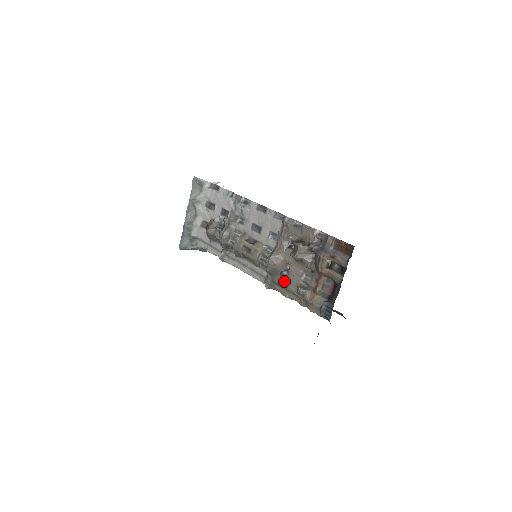
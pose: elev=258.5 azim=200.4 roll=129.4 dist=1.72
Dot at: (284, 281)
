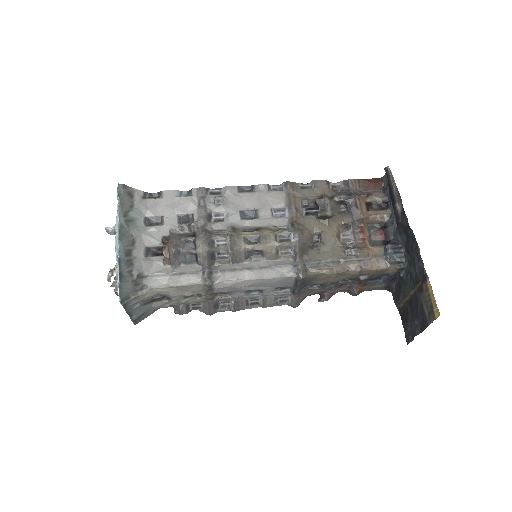
Dot at: (322, 254)
